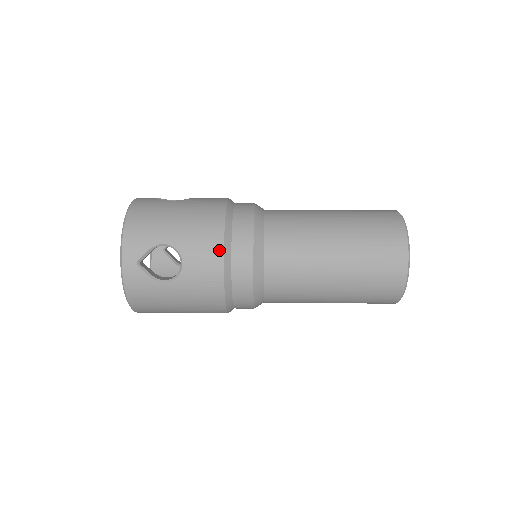
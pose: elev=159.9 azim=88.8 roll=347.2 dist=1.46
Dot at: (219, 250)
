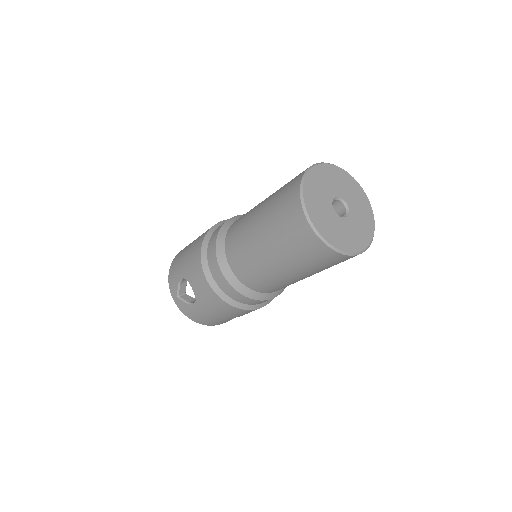
Dot at: (201, 271)
